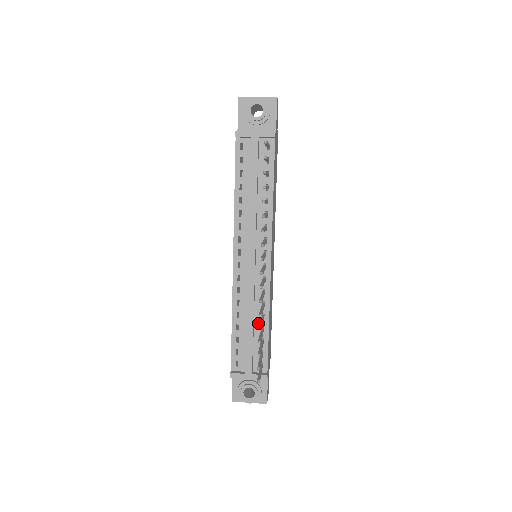
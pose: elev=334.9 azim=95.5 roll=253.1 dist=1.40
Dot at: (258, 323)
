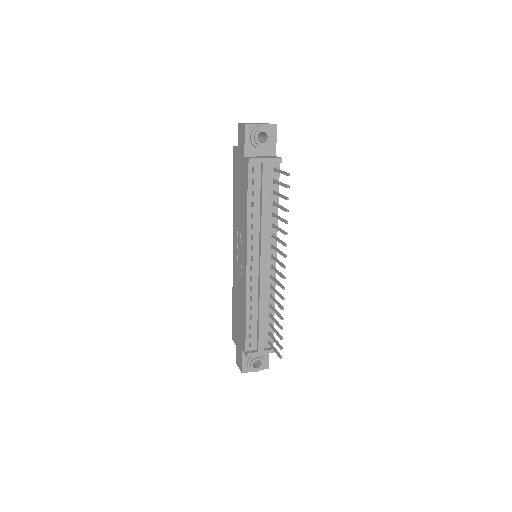
Dot at: (266, 311)
